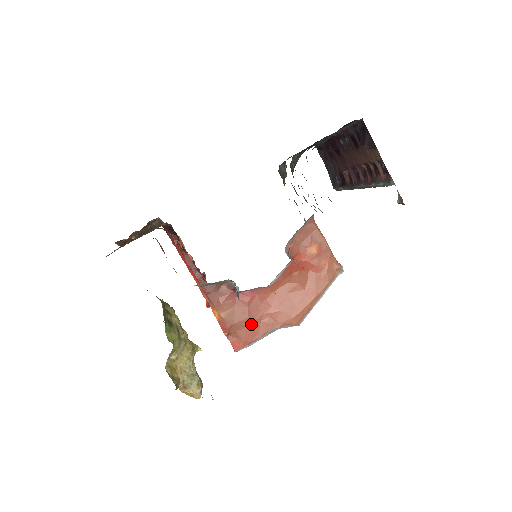
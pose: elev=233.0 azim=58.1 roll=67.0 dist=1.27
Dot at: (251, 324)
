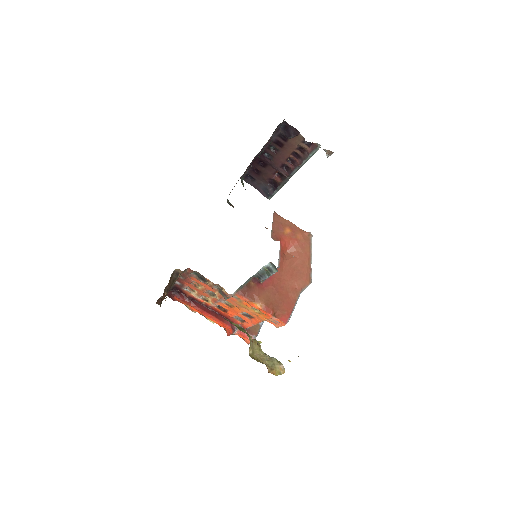
Dot at: (284, 299)
